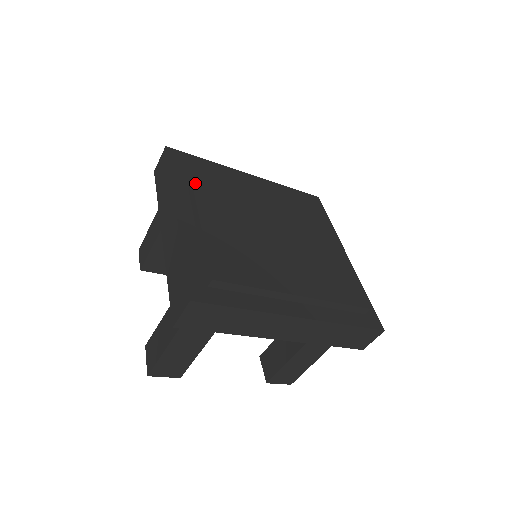
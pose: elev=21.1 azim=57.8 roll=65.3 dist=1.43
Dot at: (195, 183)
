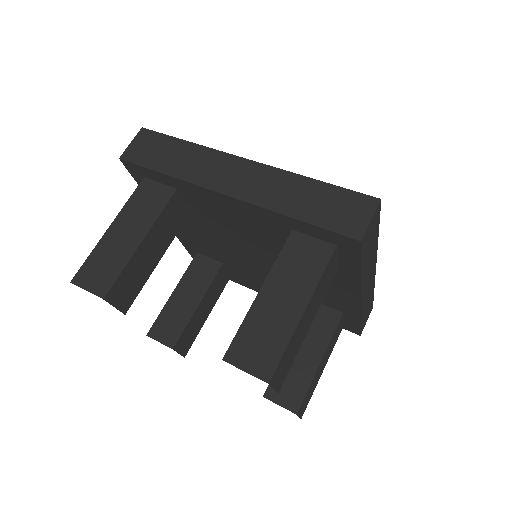
Dot at: occluded
